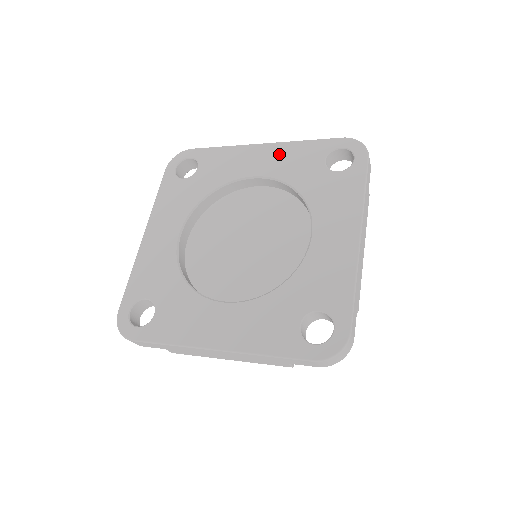
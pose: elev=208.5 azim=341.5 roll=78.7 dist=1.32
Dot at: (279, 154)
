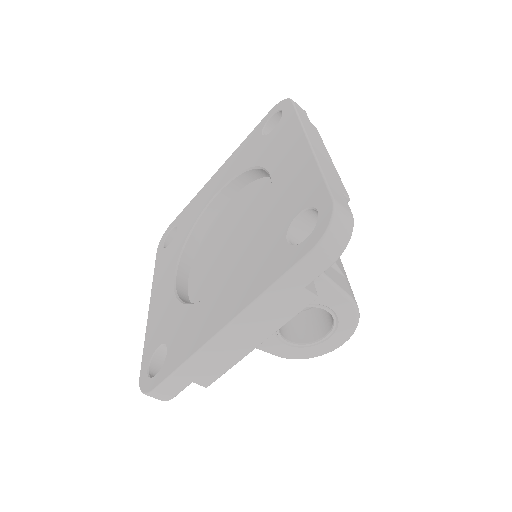
Dot at: (229, 164)
